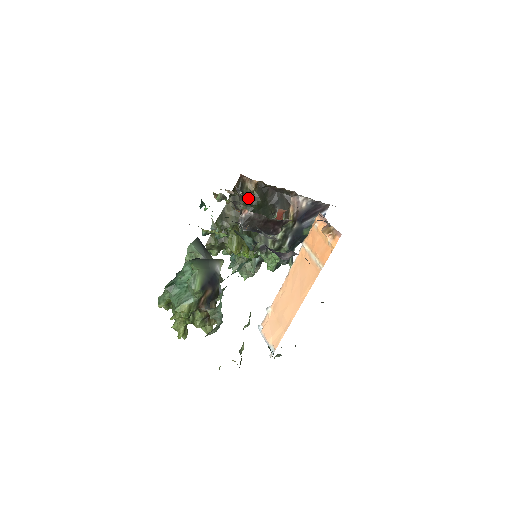
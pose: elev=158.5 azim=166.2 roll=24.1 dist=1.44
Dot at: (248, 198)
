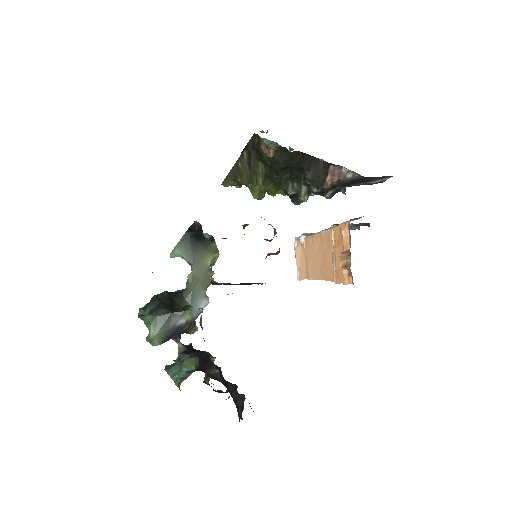
Dot at: occluded
